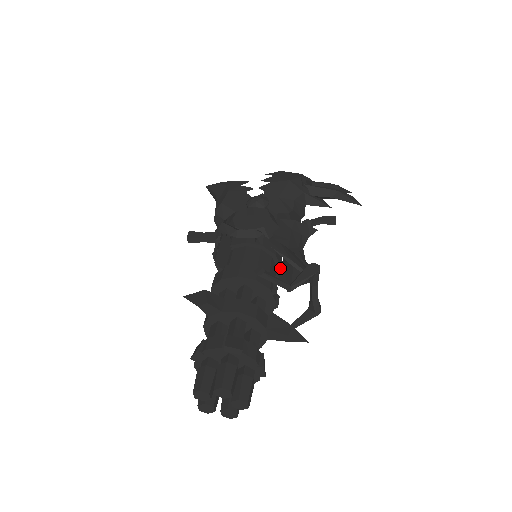
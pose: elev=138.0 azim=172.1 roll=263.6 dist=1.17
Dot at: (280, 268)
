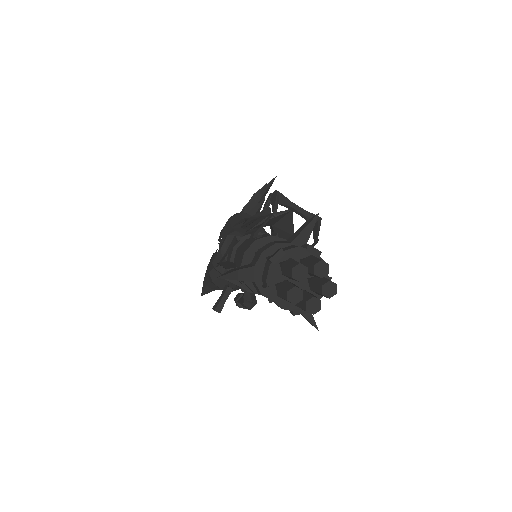
Dot at: occluded
